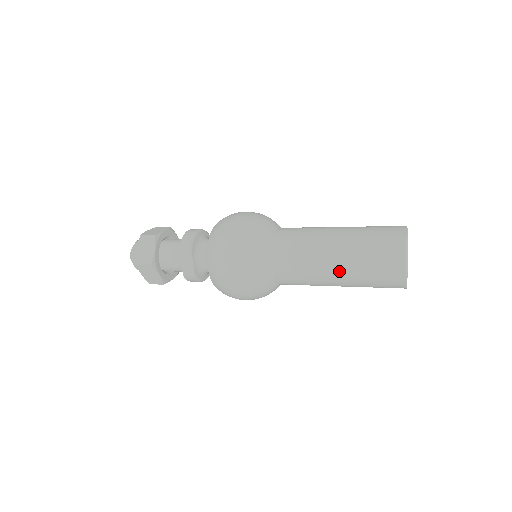
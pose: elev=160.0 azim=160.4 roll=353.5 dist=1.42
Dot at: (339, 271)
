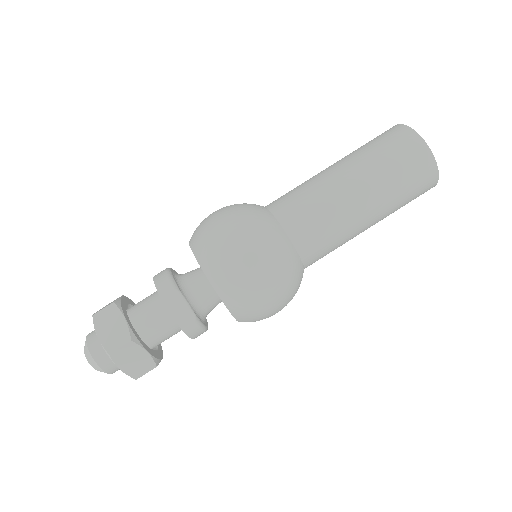
Dot at: (368, 197)
